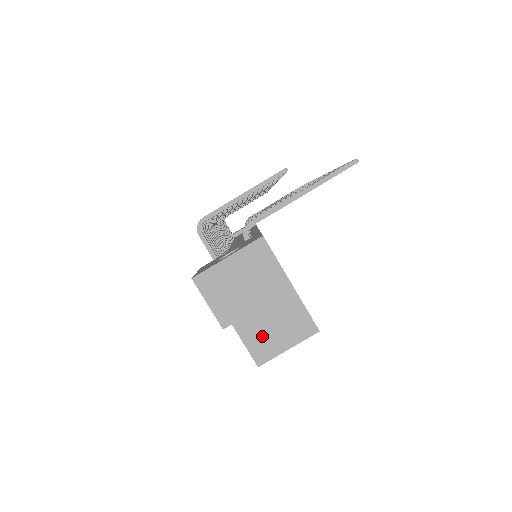
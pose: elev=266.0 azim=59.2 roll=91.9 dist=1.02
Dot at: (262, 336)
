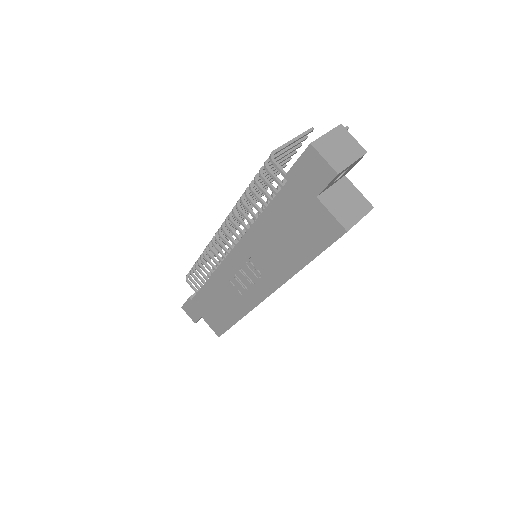
Dot at: (343, 211)
